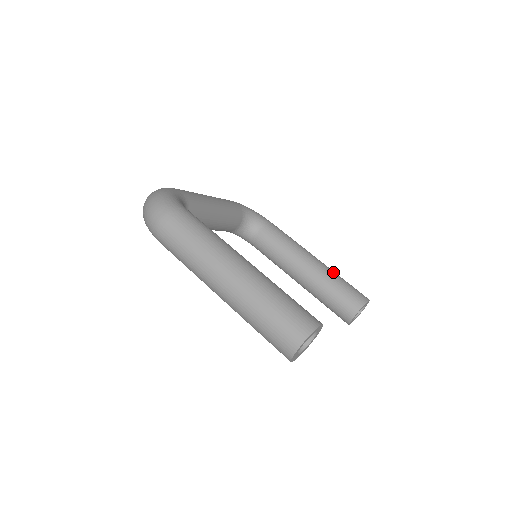
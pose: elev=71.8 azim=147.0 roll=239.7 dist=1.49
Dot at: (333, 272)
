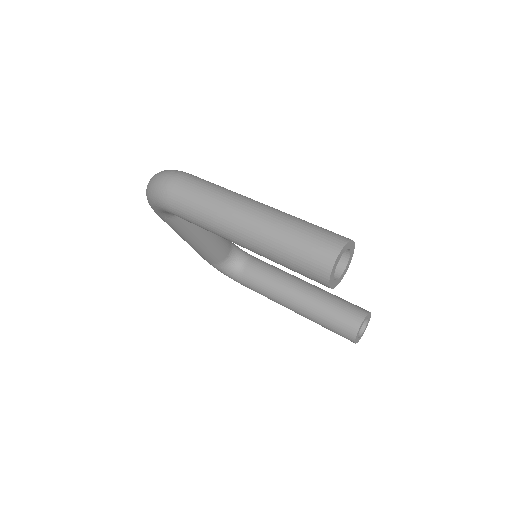
Dot at: occluded
